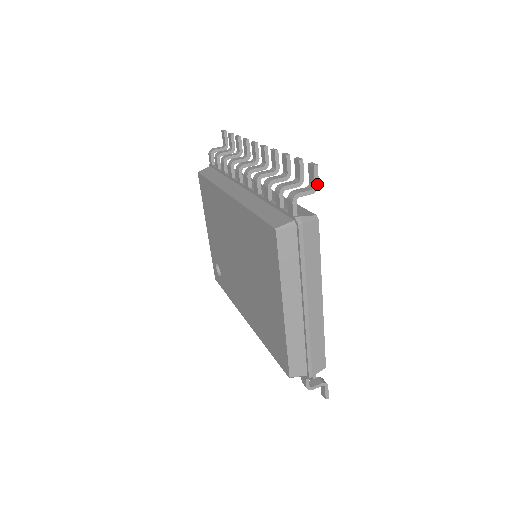
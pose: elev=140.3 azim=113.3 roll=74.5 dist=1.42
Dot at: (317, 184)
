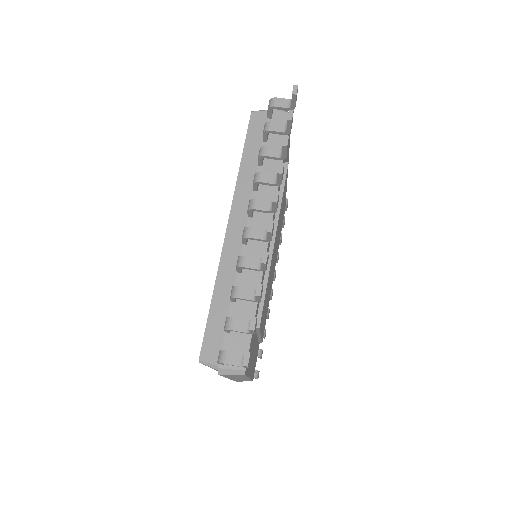
Dot at: (247, 367)
